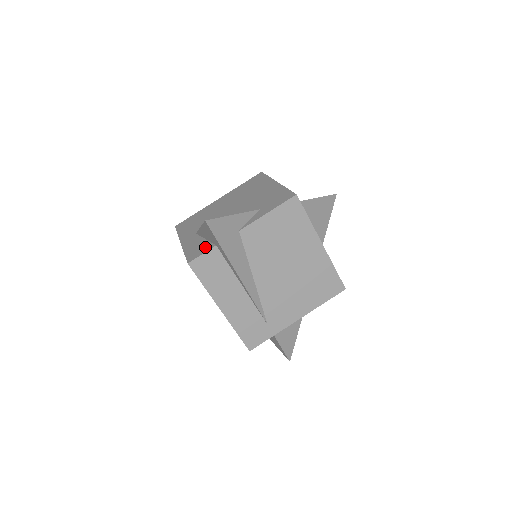
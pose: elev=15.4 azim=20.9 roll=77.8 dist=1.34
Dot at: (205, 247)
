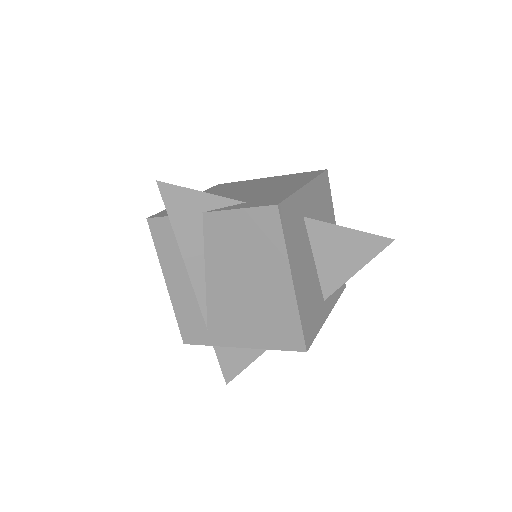
Dot at: occluded
